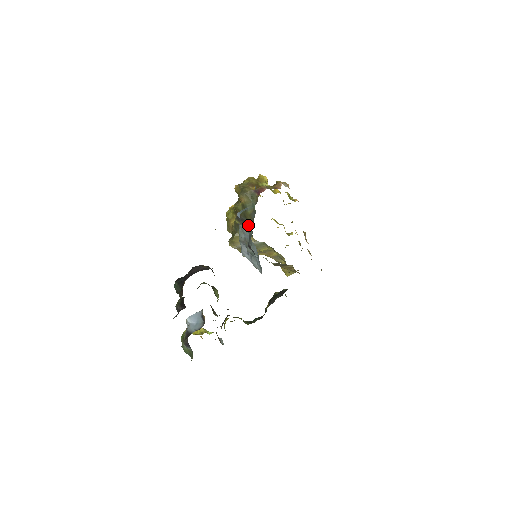
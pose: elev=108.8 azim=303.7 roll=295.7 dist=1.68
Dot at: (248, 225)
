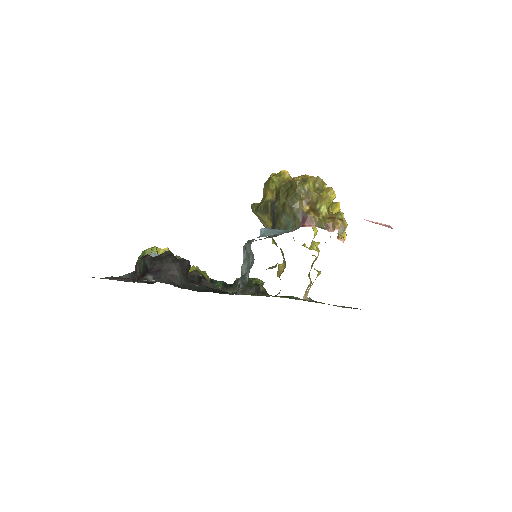
Dot at: (274, 223)
